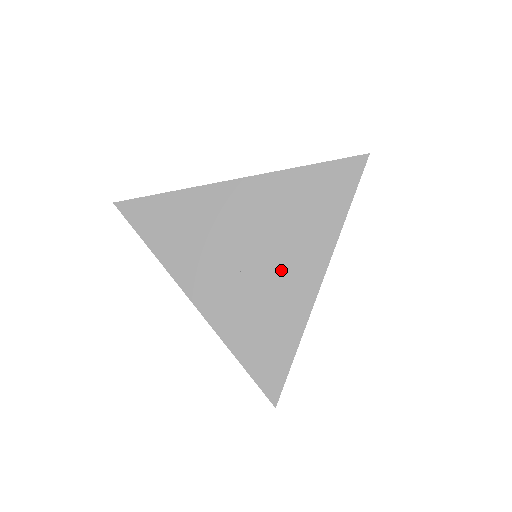
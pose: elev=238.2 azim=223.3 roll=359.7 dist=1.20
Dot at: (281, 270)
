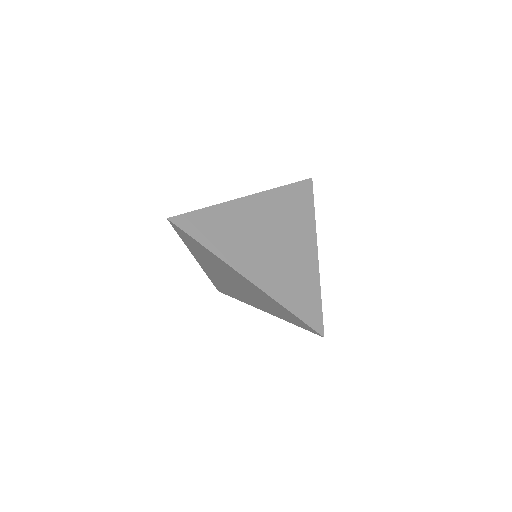
Dot at: (294, 248)
